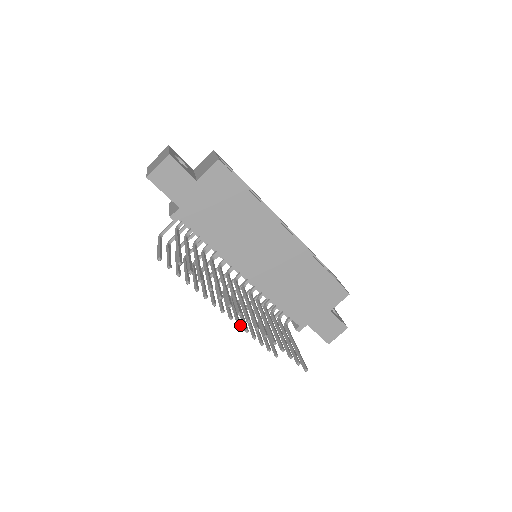
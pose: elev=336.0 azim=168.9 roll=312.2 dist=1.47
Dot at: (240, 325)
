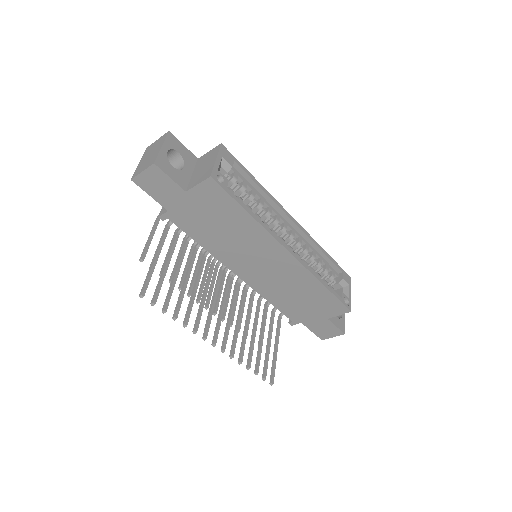
Dot at: (223, 320)
